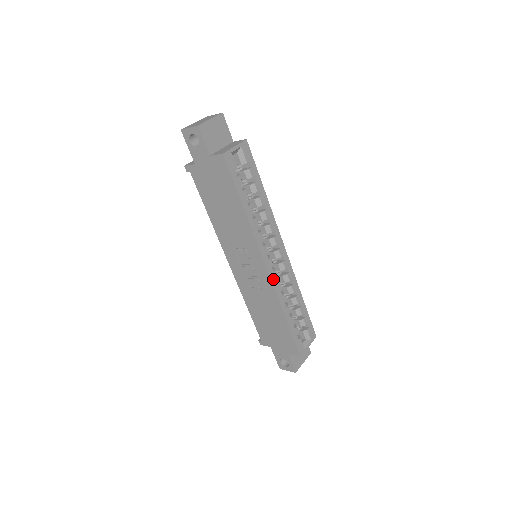
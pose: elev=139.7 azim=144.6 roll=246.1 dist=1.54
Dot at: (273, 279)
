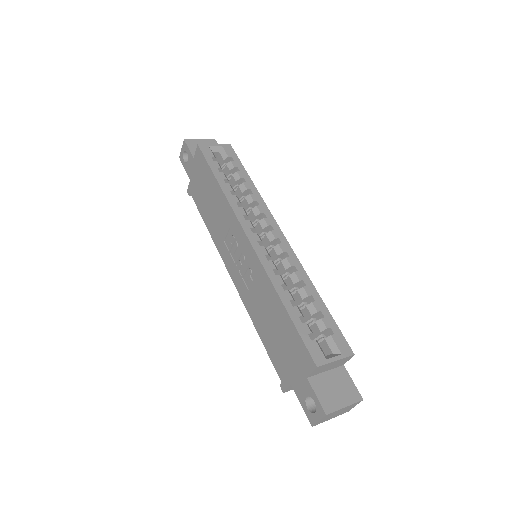
Dot at: (260, 254)
